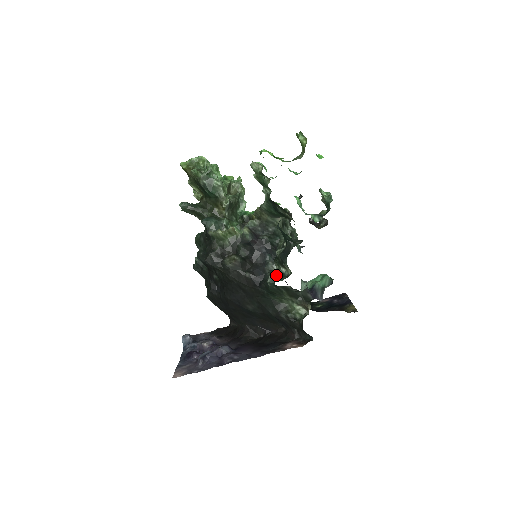
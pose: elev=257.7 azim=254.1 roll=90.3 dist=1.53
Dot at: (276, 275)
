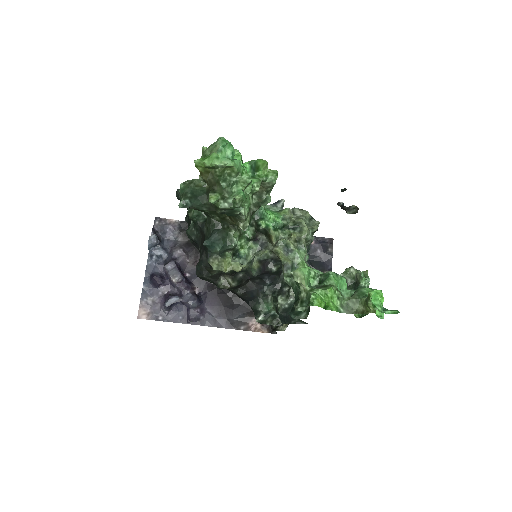
Dot at: (267, 318)
